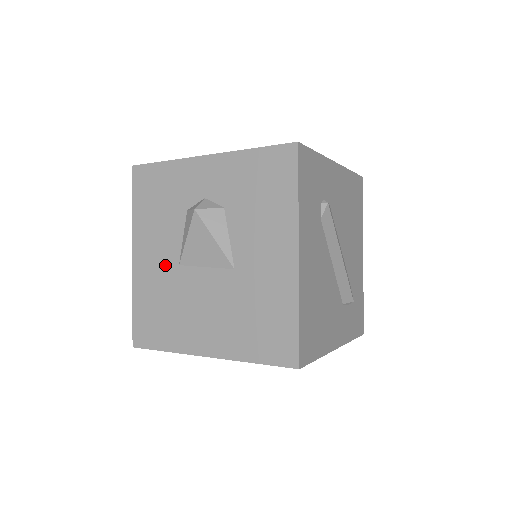
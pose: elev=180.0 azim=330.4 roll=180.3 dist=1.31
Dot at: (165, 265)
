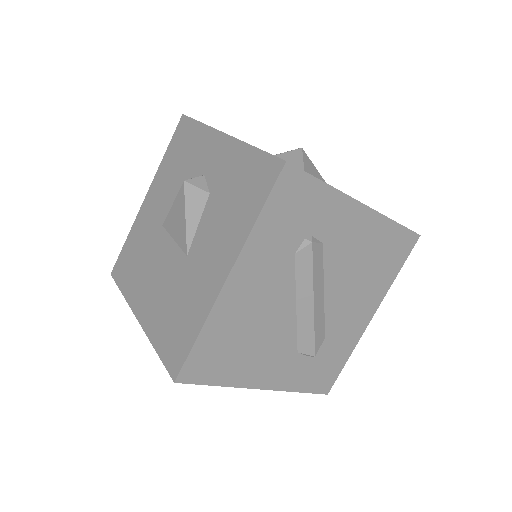
Dot at: (156, 219)
